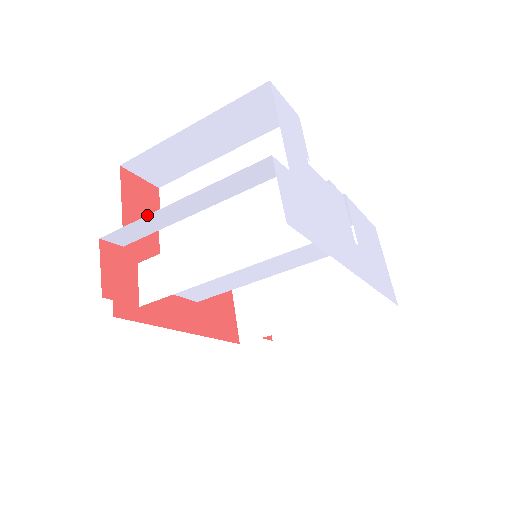
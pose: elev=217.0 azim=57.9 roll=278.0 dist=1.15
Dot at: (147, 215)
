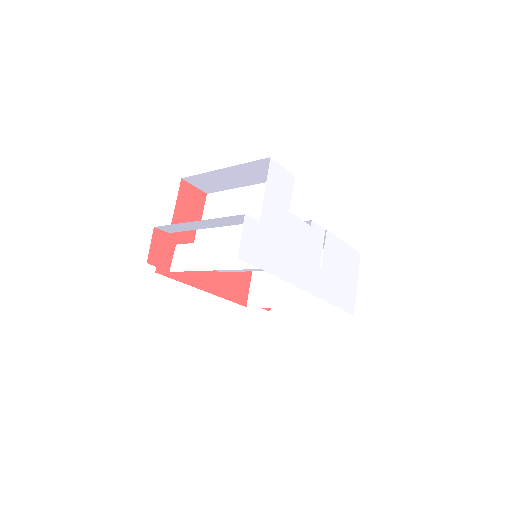
Dot at: (180, 223)
